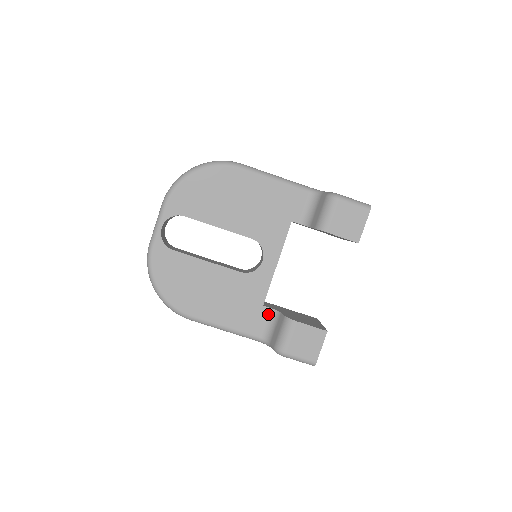
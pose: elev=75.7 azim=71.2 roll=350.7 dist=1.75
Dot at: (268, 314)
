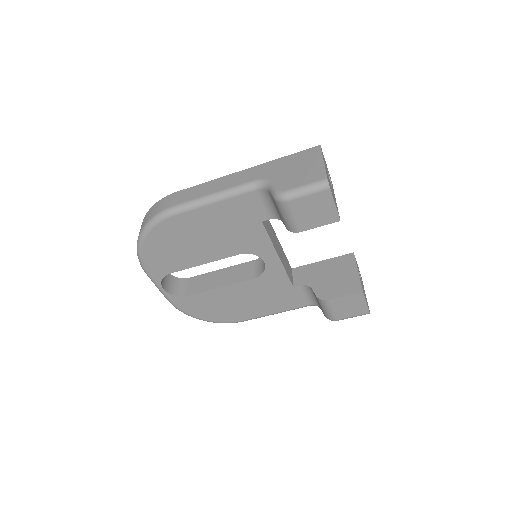
Dot at: (303, 289)
